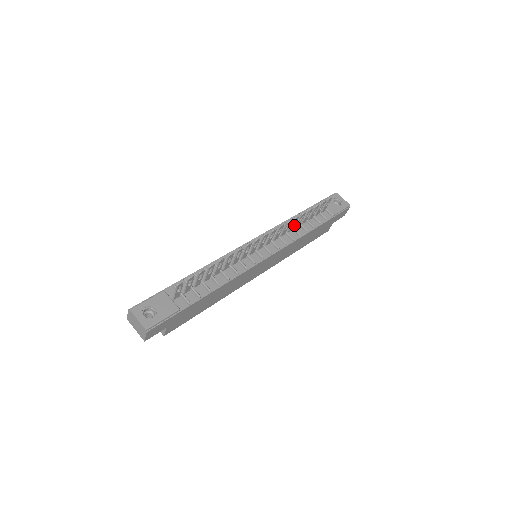
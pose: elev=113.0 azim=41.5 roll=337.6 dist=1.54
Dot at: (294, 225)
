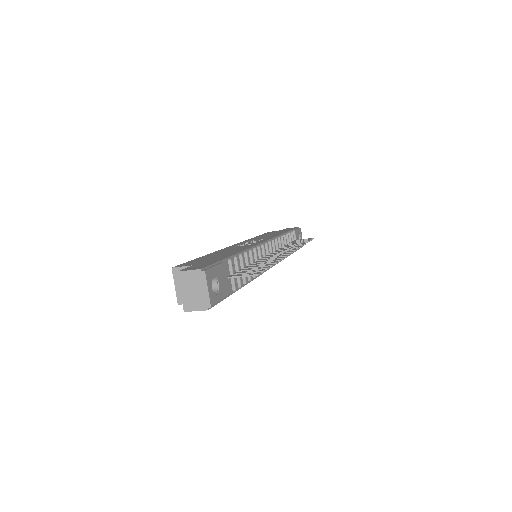
Dot at: occluded
